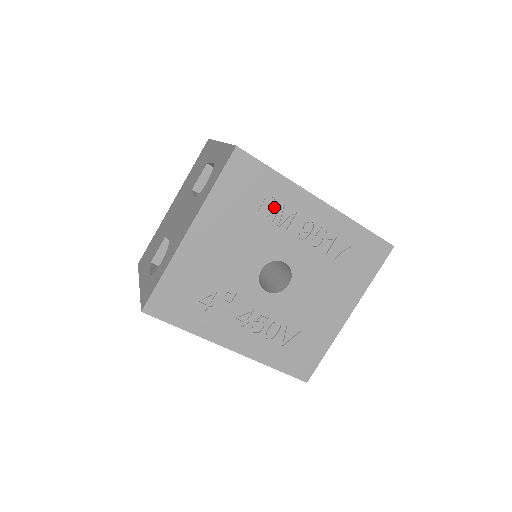
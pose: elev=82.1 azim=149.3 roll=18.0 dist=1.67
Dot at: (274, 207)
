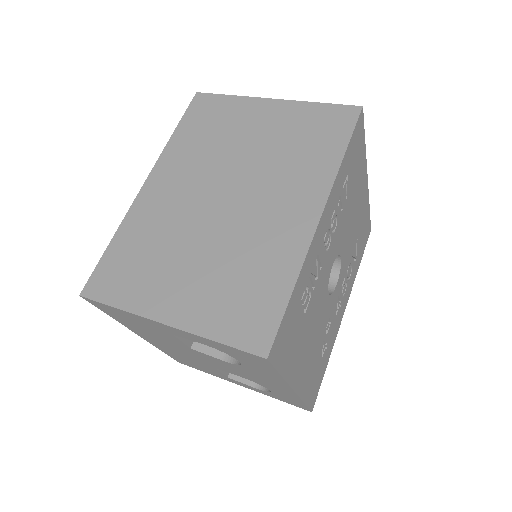
Dot at: (308, 288)
